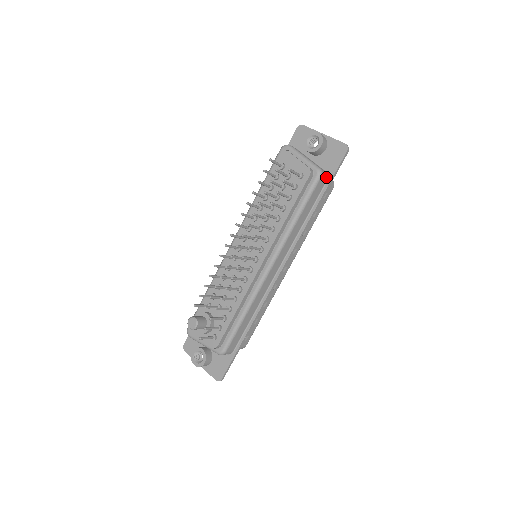
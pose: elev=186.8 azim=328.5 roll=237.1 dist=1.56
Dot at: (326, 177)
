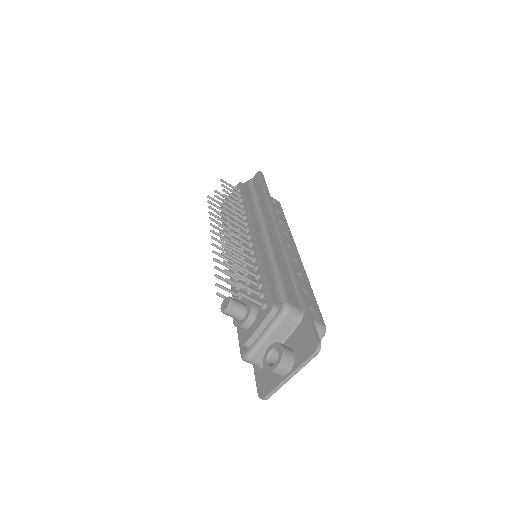
Dot at: (259, 185)
